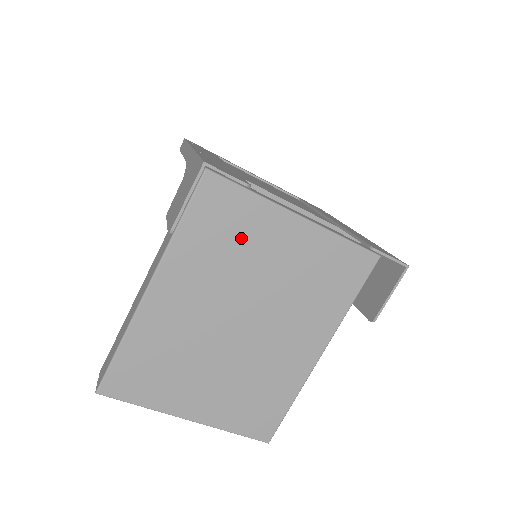
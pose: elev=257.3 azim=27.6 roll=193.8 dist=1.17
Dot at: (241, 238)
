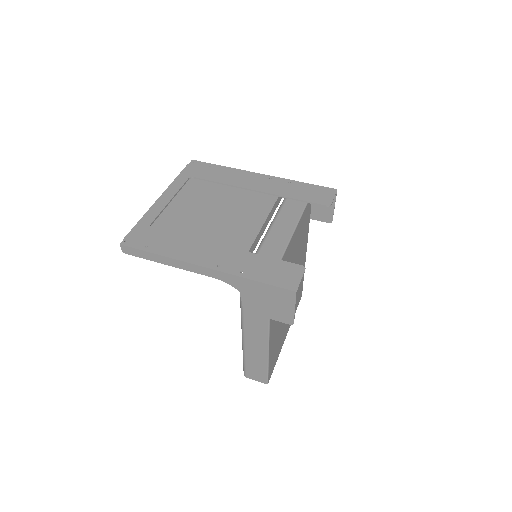
Dot at: occluded
